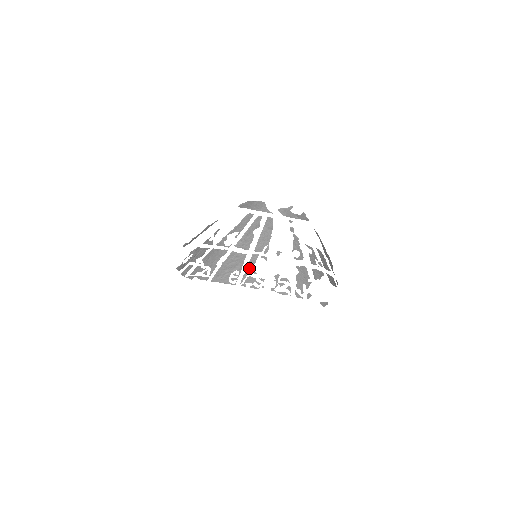
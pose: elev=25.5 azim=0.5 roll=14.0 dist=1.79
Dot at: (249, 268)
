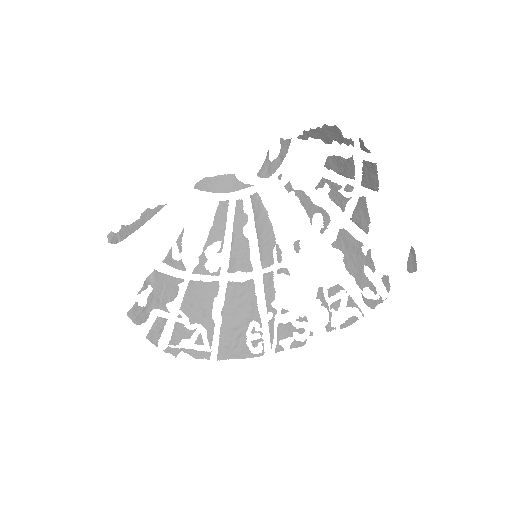
Dot at: (271, 307)
